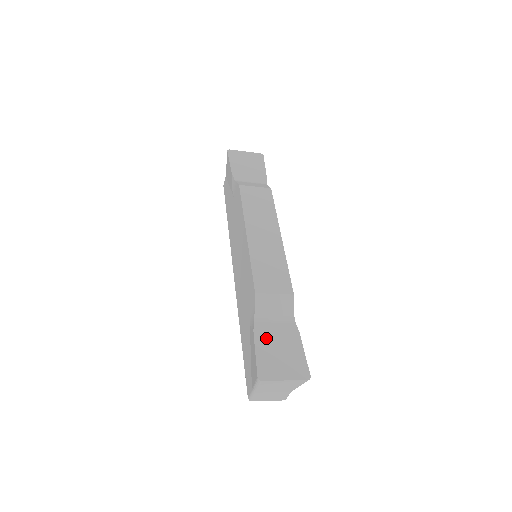
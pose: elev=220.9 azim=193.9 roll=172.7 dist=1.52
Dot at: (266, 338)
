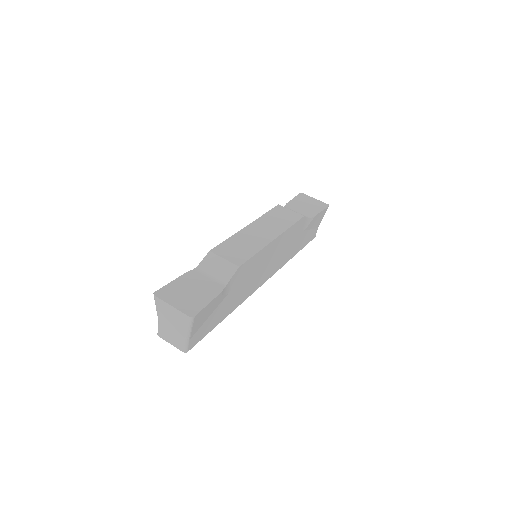
Dot at: (190, 280)
